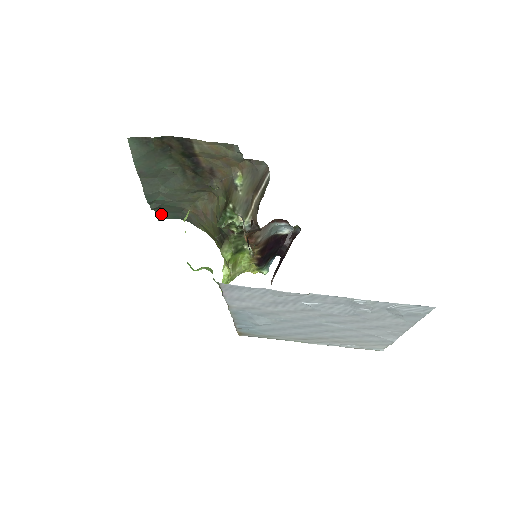
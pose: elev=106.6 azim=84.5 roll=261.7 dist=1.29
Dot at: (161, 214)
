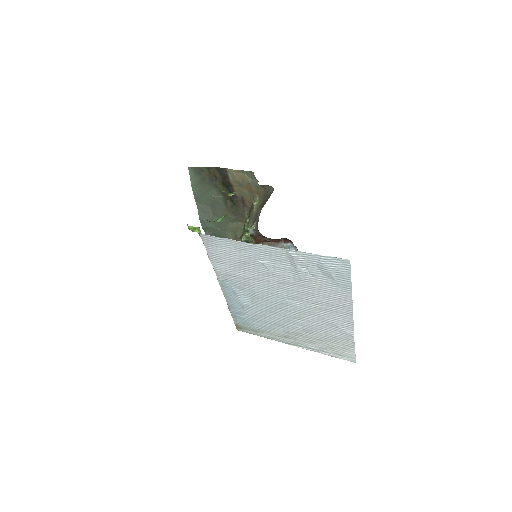
Dot at: occluded
